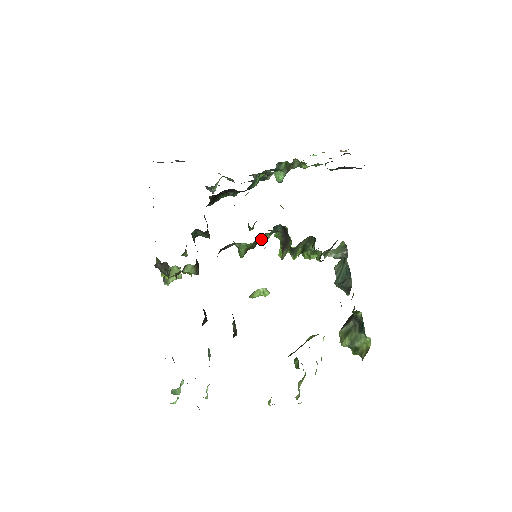
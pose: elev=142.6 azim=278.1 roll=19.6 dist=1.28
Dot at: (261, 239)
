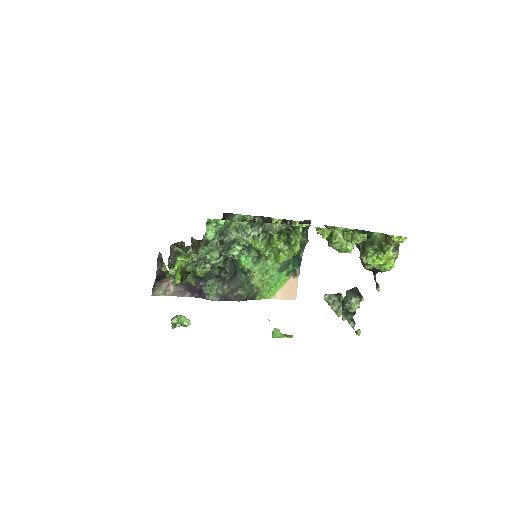
Dot at: occluded
